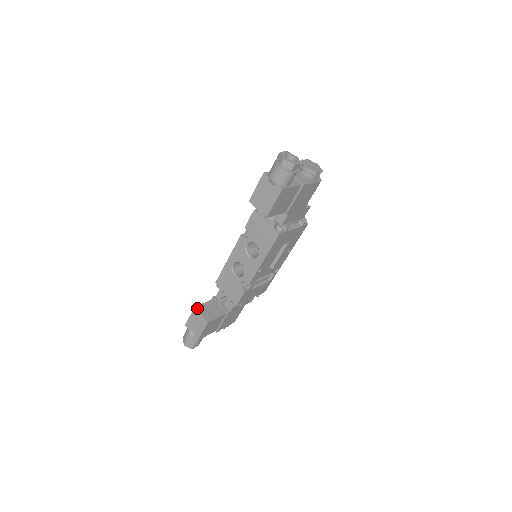
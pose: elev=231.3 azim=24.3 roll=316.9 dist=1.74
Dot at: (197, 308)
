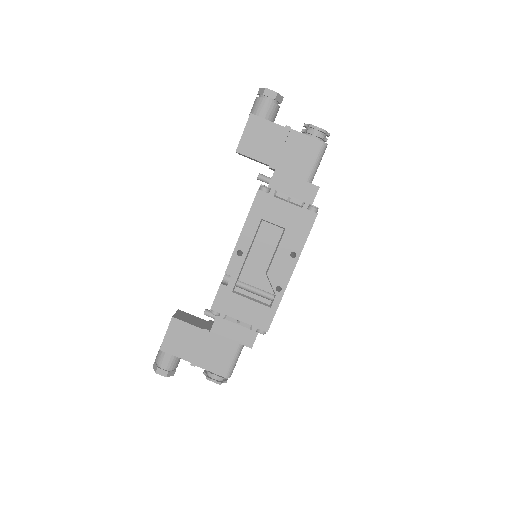
Dot at: (180, 311)
